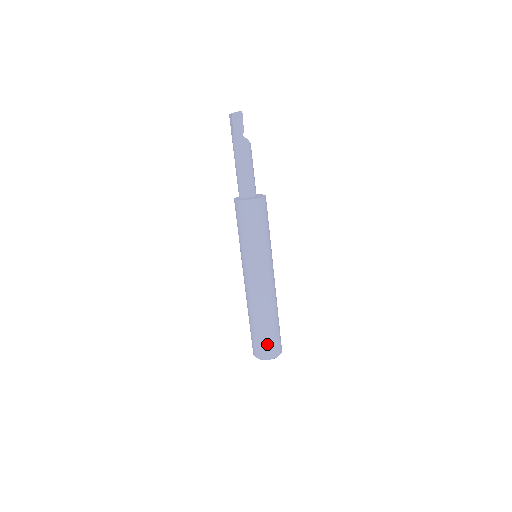
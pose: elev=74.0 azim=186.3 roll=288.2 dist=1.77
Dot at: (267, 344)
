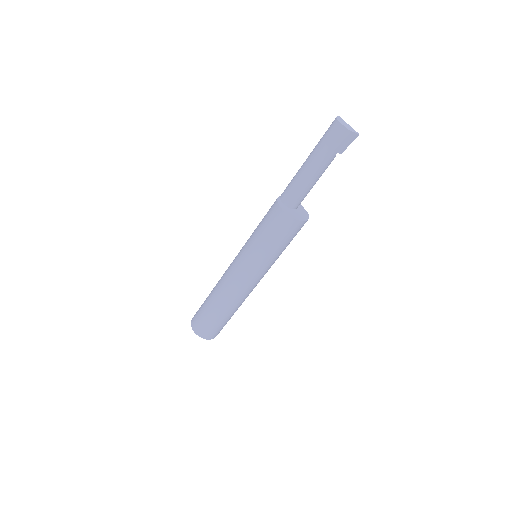
Dot at: (217, 329)
